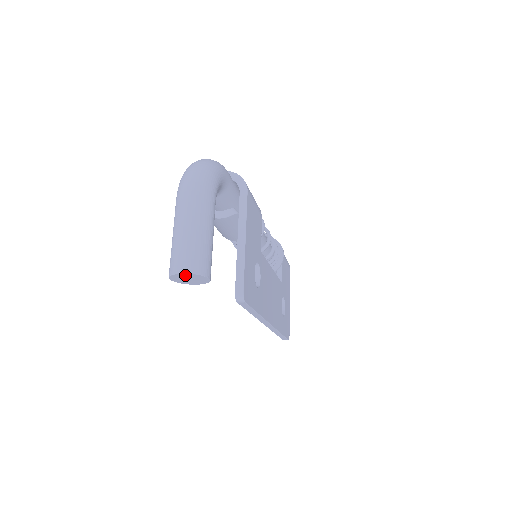
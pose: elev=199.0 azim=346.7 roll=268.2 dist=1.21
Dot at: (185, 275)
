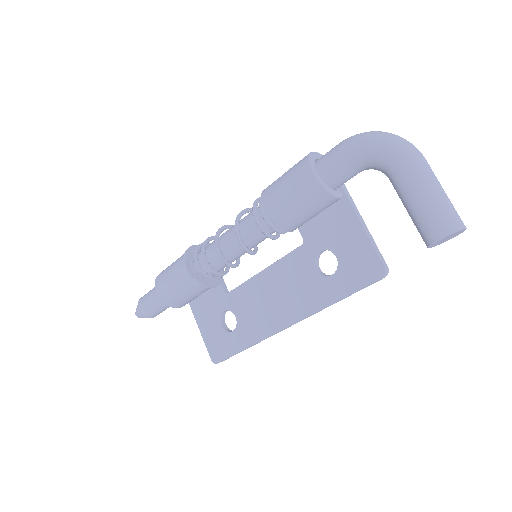
Dot at: (460, 231)
